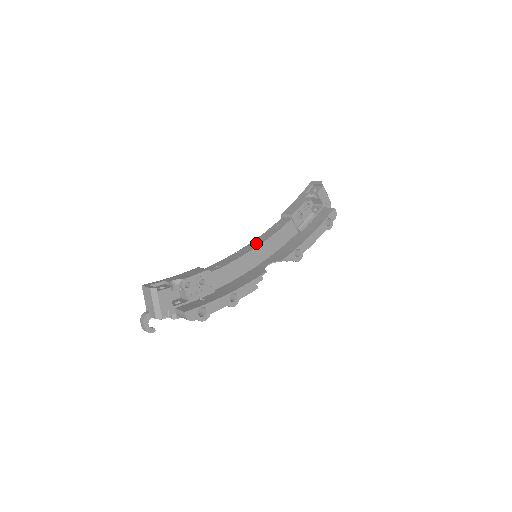
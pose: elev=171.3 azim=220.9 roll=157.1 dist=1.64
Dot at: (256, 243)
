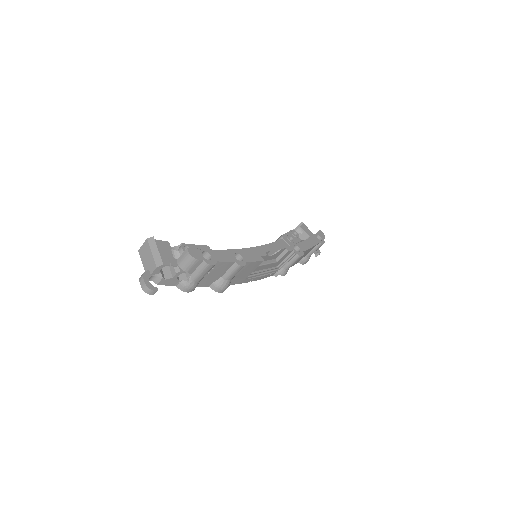
Dot at: occluded
